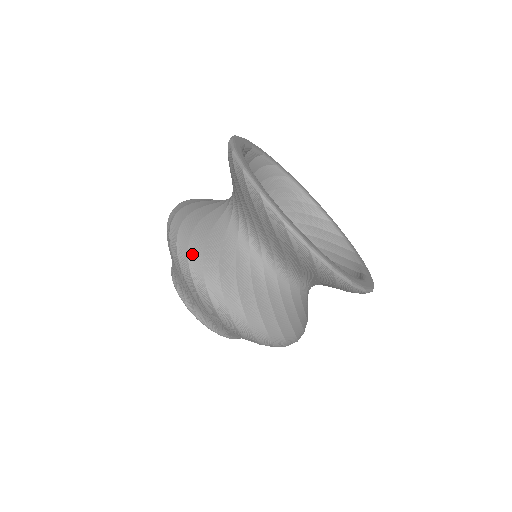
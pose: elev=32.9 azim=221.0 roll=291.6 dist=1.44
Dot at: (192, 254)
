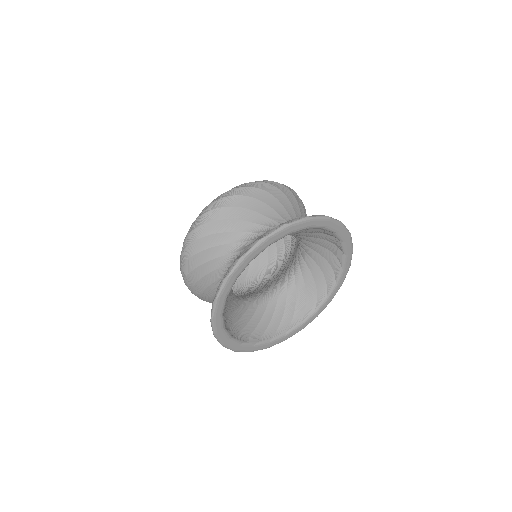
Dot at: (187, 281)
